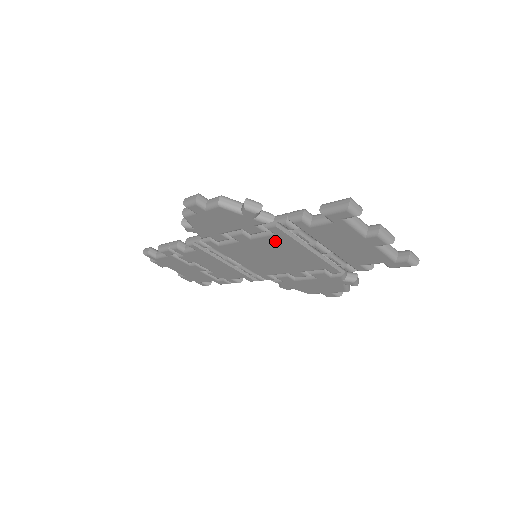
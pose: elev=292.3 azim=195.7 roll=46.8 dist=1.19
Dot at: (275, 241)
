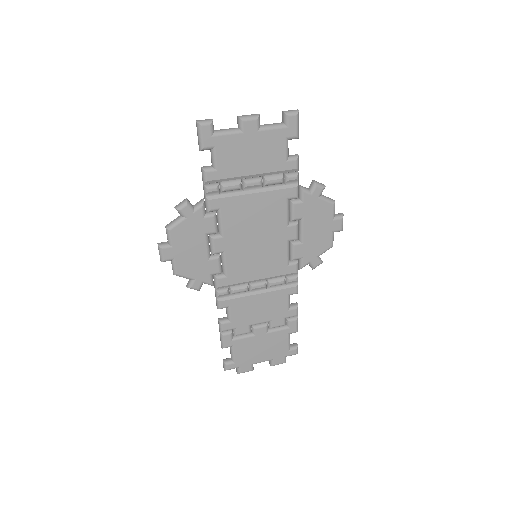
Dot at: (231, 216)
